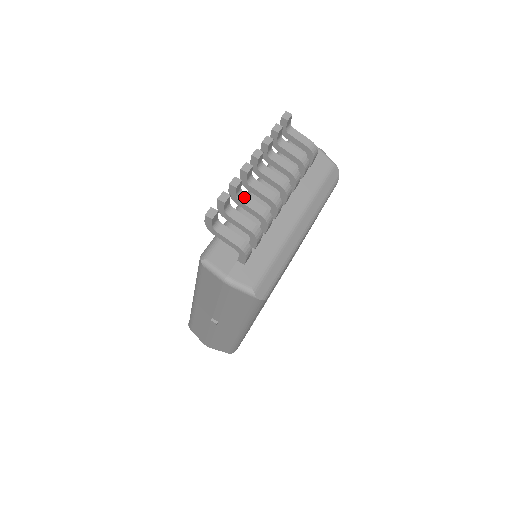
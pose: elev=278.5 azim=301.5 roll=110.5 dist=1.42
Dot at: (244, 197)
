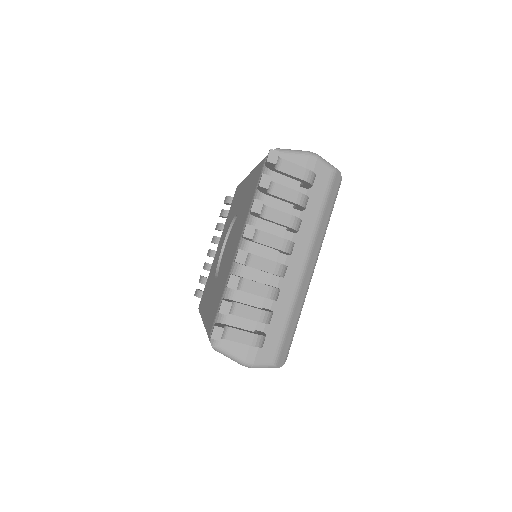
Dot at: (245, 284)
